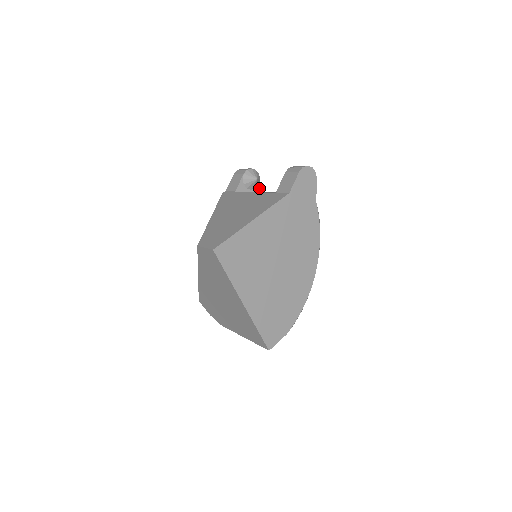
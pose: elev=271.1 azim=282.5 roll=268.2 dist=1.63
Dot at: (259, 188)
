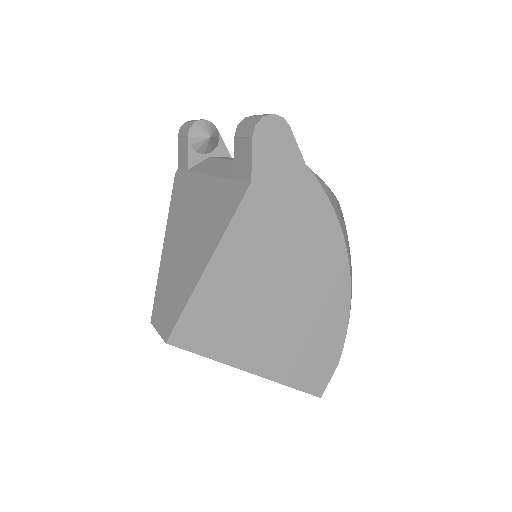
Dot at: (222, 142)
